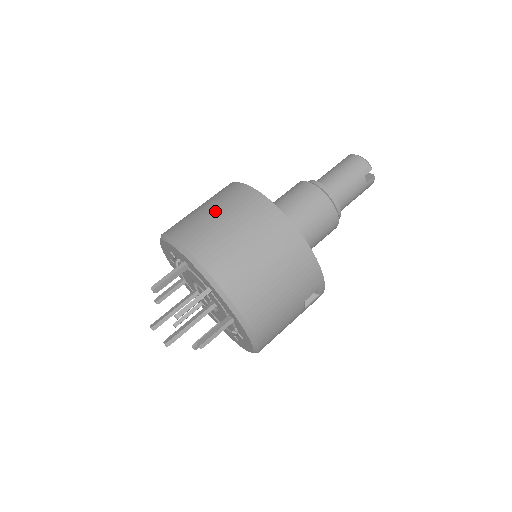
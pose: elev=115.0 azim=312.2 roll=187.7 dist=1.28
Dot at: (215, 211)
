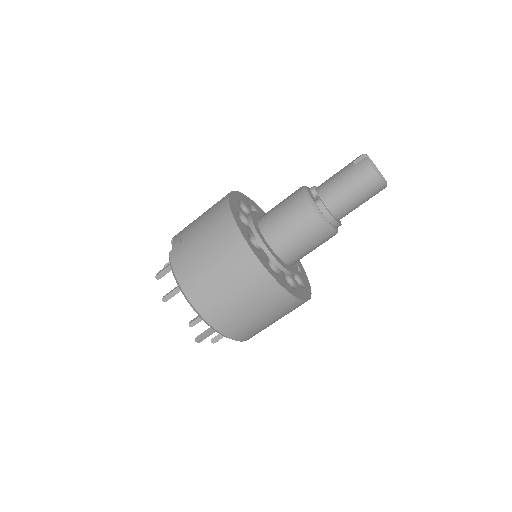
Dot at: (255, 312)
